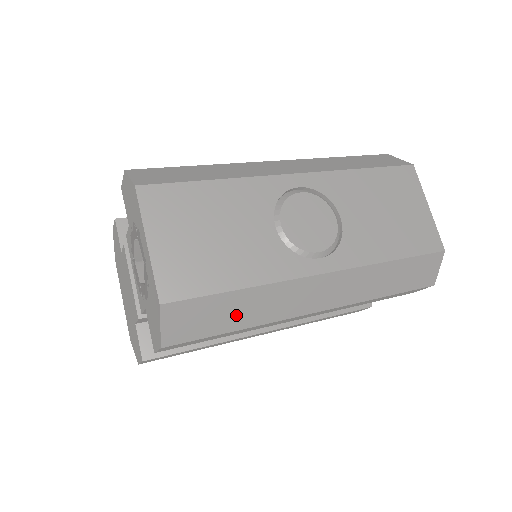
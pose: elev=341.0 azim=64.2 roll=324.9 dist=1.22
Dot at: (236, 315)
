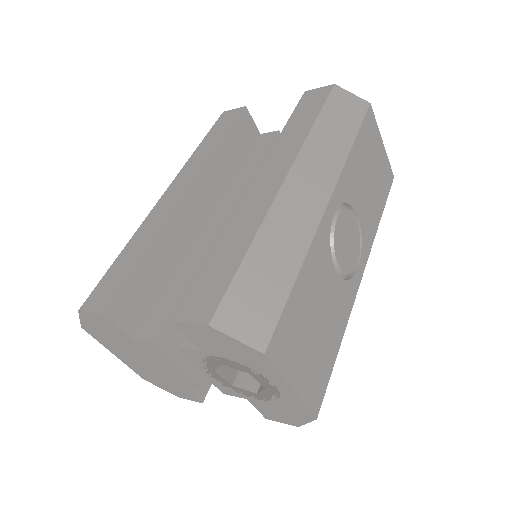
Dot at: occluded
